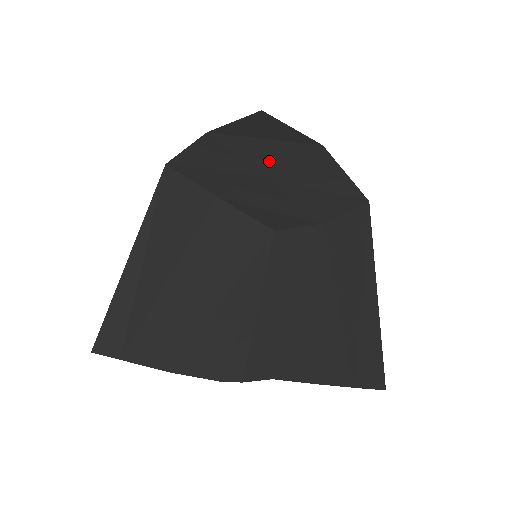
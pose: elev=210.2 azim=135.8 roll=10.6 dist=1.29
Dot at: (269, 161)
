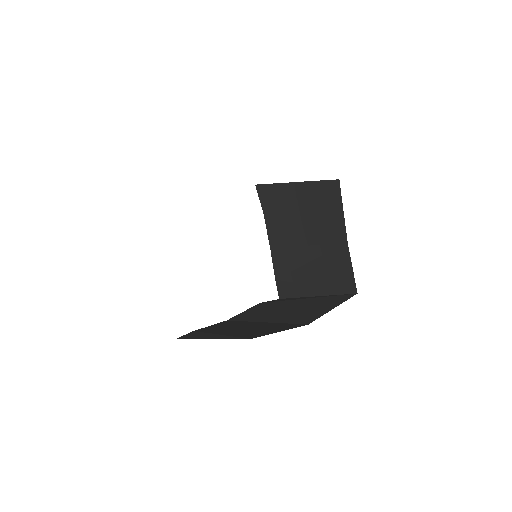
Dot at: occluded
